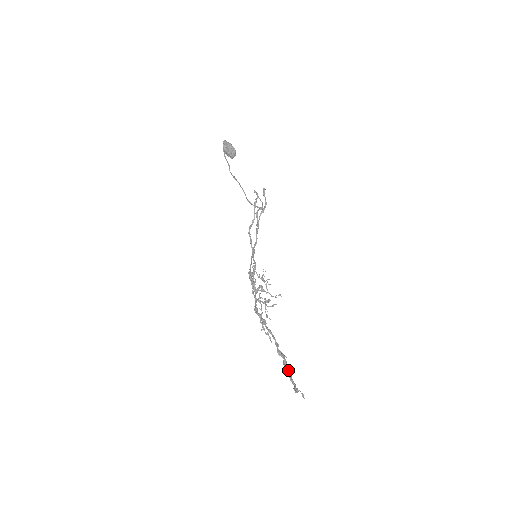
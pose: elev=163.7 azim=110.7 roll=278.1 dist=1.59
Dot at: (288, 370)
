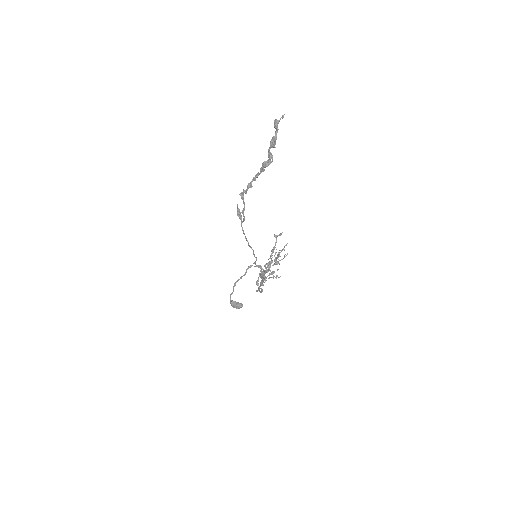
Dot at: (272, 147)
